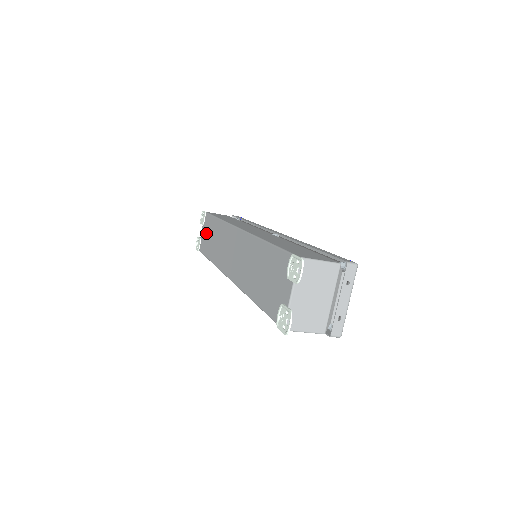
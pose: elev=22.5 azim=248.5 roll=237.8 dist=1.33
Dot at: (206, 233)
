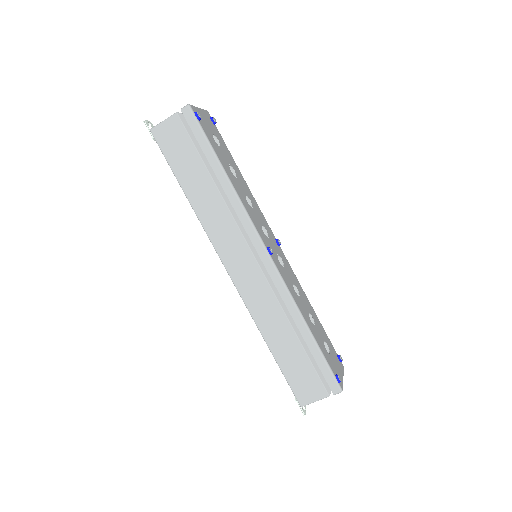
Dot at: occluded
